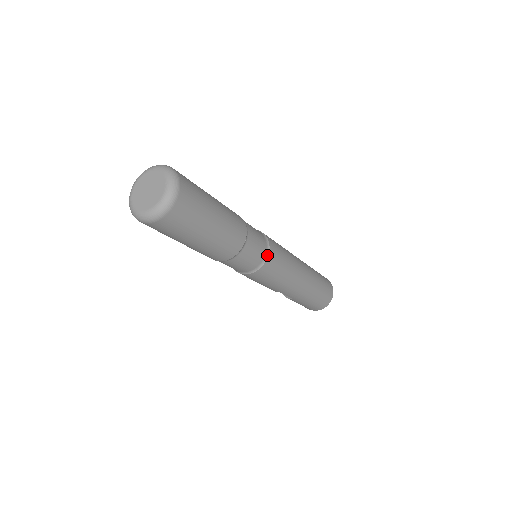
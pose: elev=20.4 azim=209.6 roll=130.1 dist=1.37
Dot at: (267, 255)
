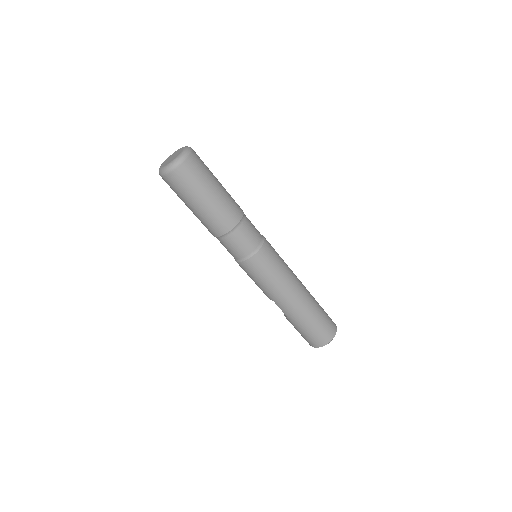
Dot at: (257, 250)
